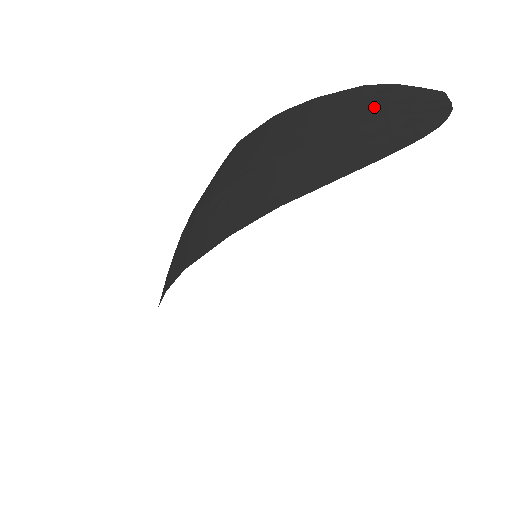
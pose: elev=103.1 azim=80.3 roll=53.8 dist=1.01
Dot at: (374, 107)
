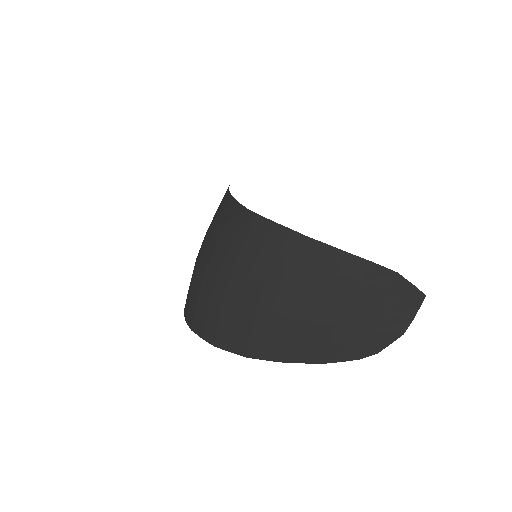
Dot at: (357, 307)
